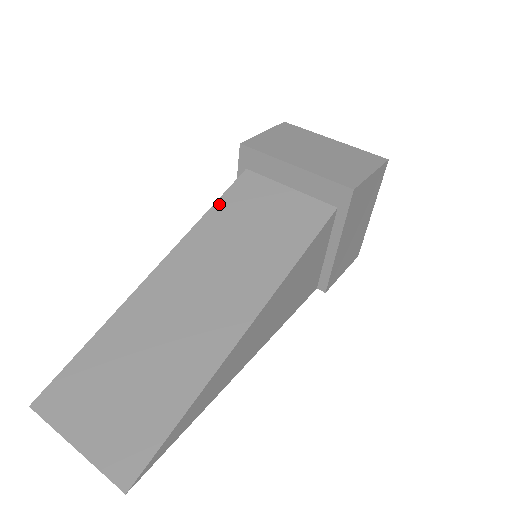
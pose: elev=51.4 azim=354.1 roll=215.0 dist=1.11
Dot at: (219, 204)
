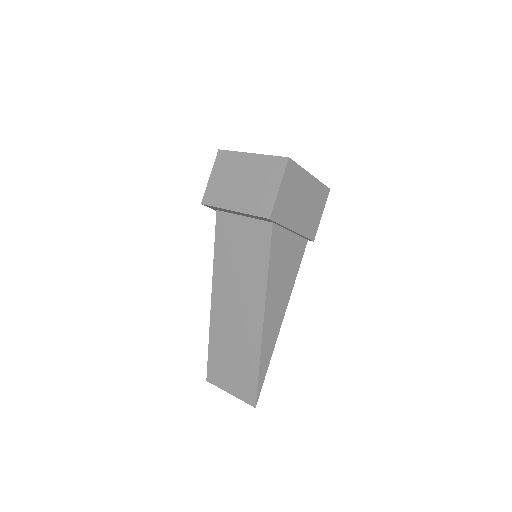
Dot at: (216, 244)
